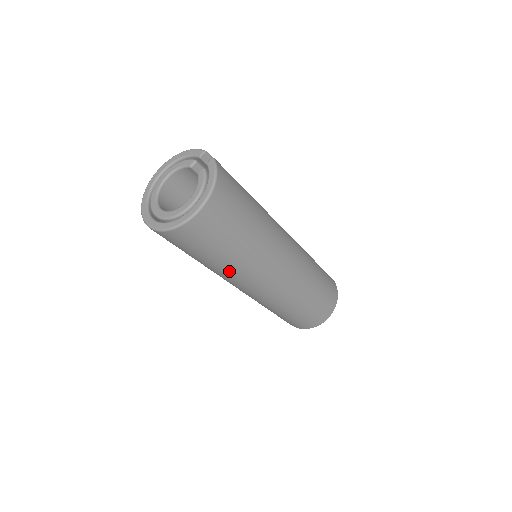
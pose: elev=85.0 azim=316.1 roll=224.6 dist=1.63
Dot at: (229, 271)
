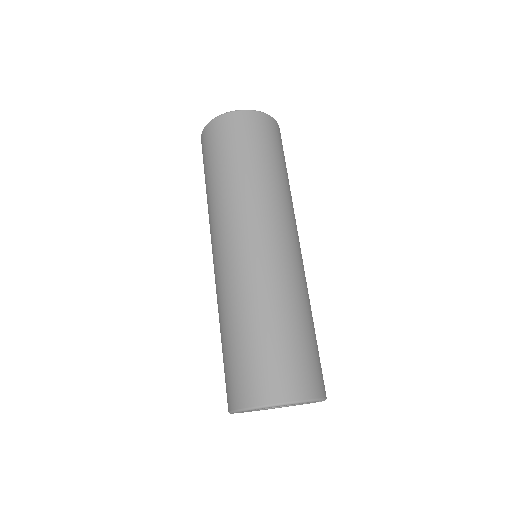
Dot at: (222, 196)
